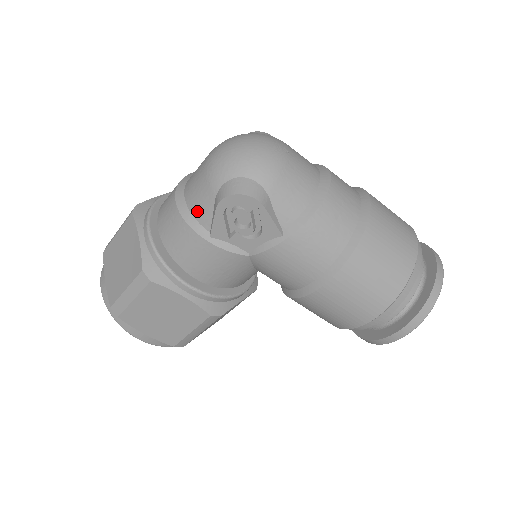
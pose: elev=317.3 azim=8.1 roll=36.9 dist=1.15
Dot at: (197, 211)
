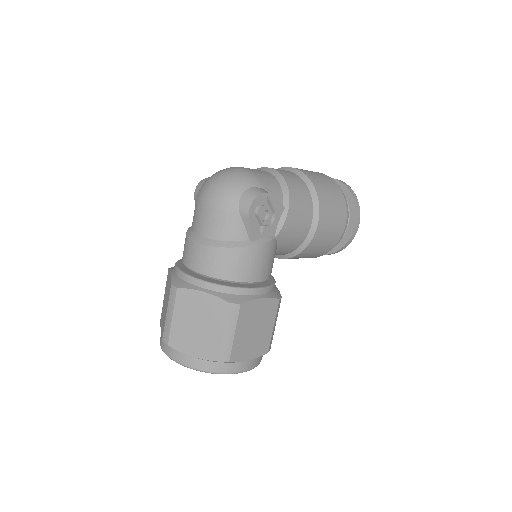
Dot at: (232, 235)
